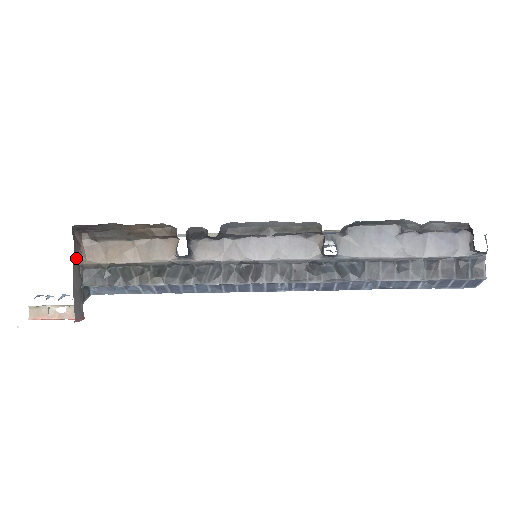
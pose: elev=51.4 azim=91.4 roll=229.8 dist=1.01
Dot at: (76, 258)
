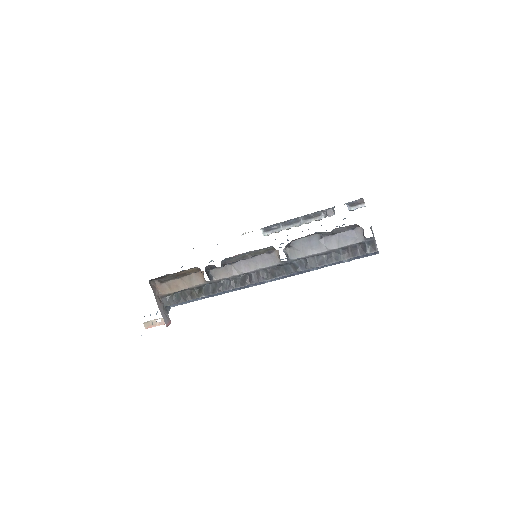
Dot at: (156, 295)
